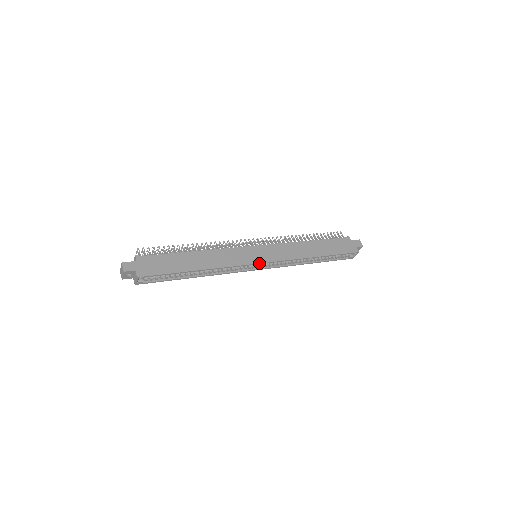
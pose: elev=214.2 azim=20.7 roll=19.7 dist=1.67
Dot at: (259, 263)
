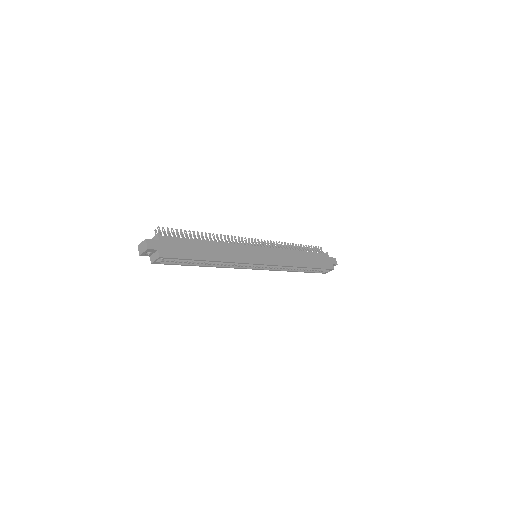
Dot at: (261, 264)
